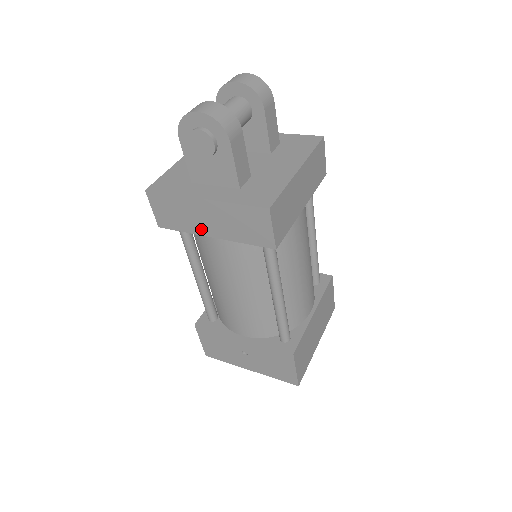
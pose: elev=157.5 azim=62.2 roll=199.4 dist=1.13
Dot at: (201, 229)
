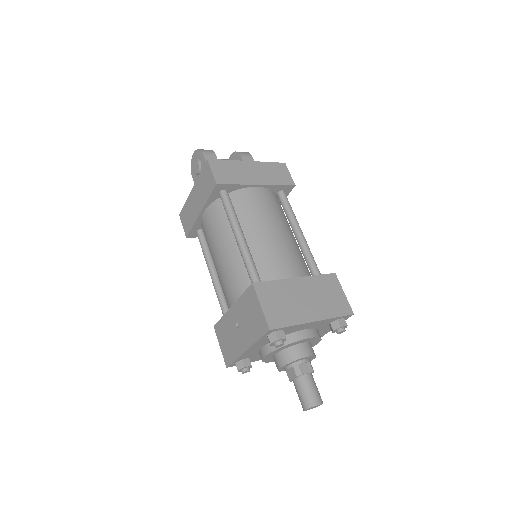
Dot at: (196, 213)
